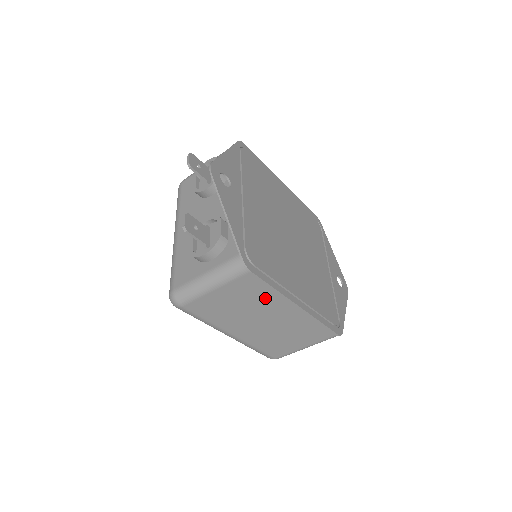
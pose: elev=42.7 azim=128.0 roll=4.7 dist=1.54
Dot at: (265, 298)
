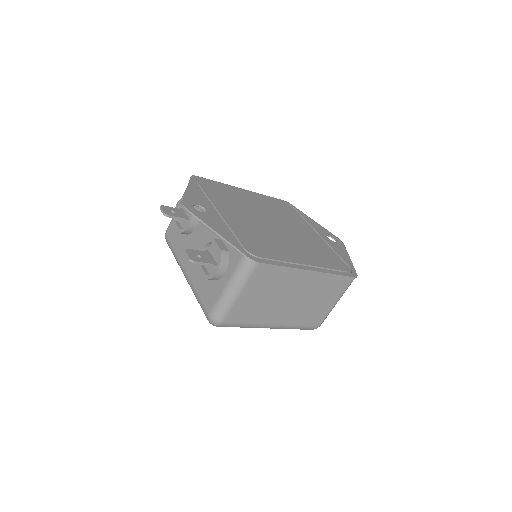
Dot at: (282, 279)
